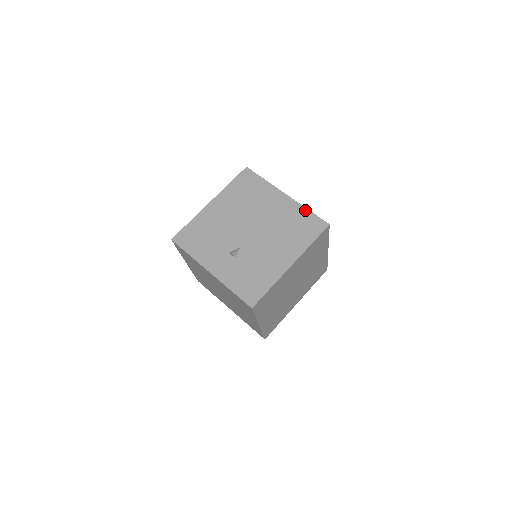
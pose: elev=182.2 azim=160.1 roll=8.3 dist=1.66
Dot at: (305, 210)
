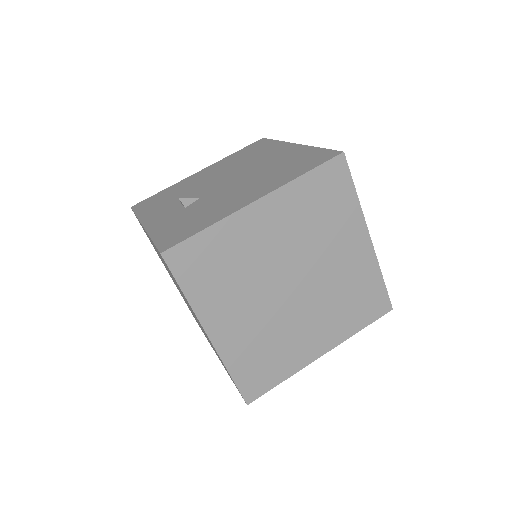
Dot at: (314, 149)
